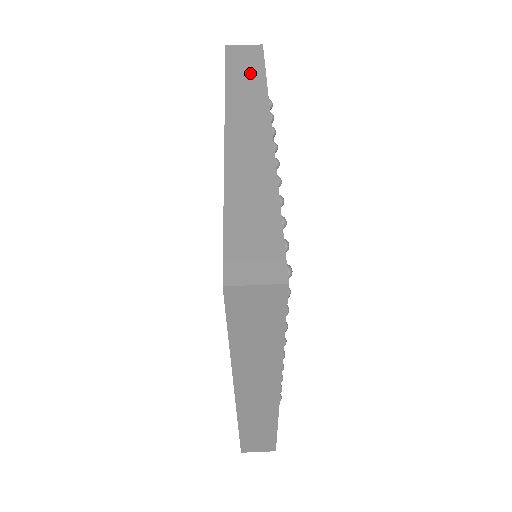
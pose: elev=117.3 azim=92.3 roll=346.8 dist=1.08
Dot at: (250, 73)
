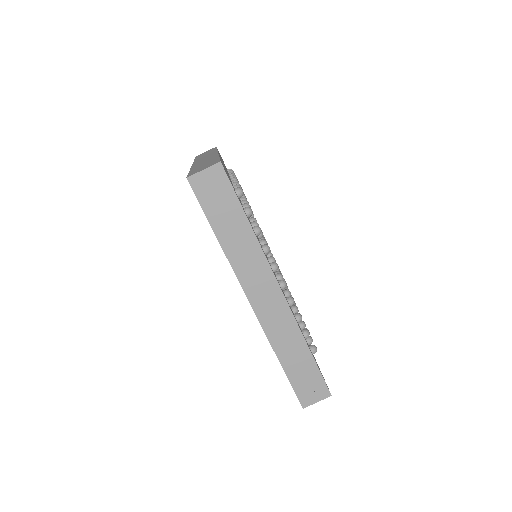
Dot at: (233, 220)
